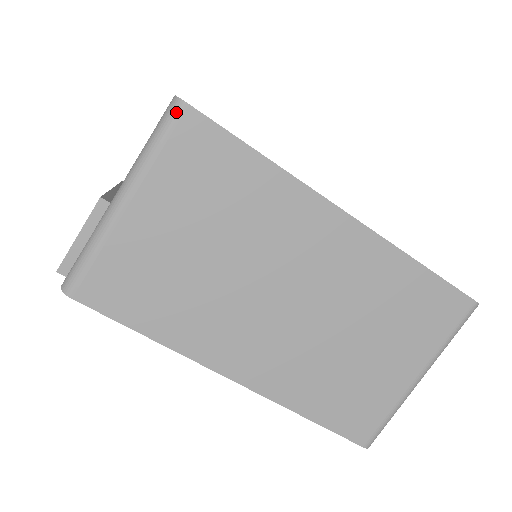
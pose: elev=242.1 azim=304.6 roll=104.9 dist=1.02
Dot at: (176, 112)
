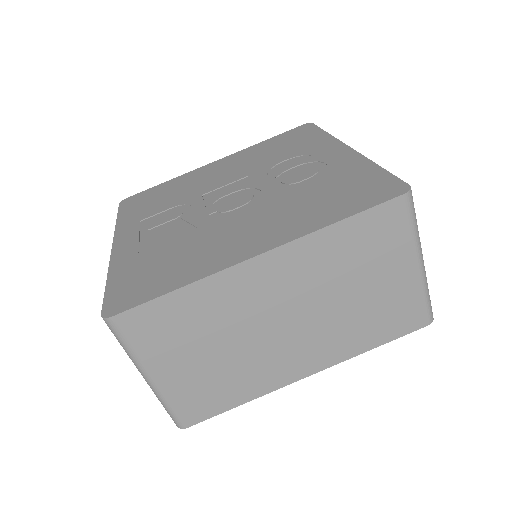
Dot at: (112, 326)
